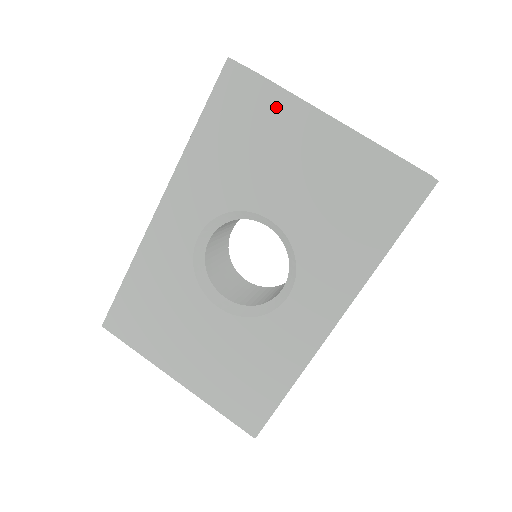
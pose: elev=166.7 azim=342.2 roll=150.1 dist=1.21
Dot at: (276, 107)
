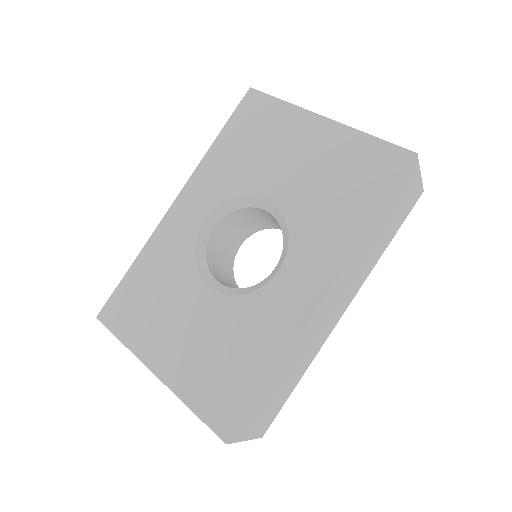
Dot at: (283, 115)
